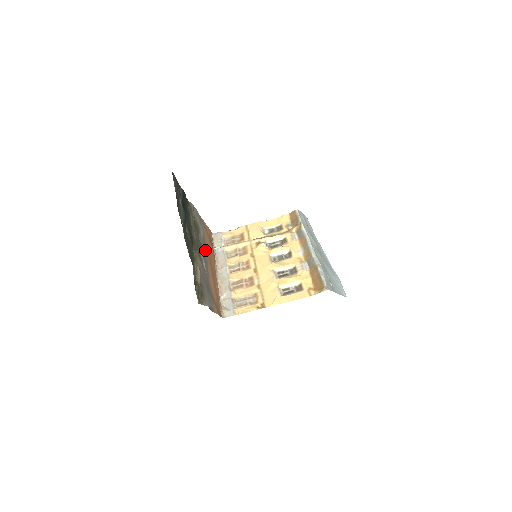
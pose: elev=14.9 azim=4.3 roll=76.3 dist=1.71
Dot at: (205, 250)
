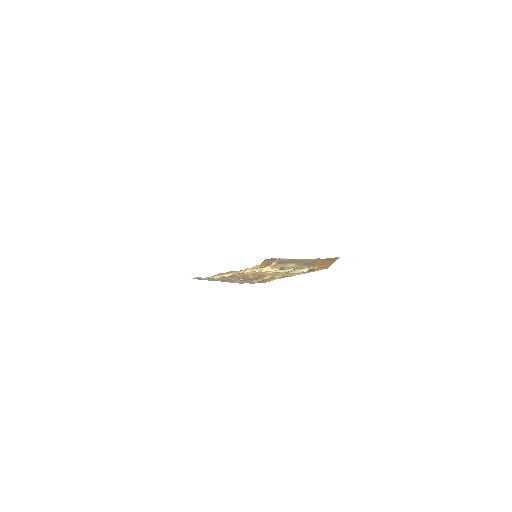
Dot at: occluded
